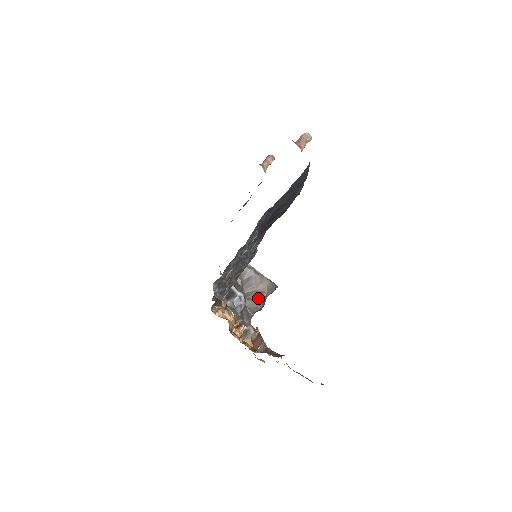
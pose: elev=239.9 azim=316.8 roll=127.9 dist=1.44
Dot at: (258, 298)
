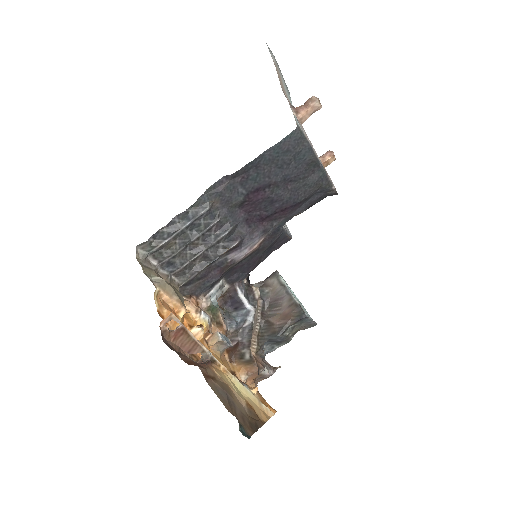
Dot at: (278, 323)
